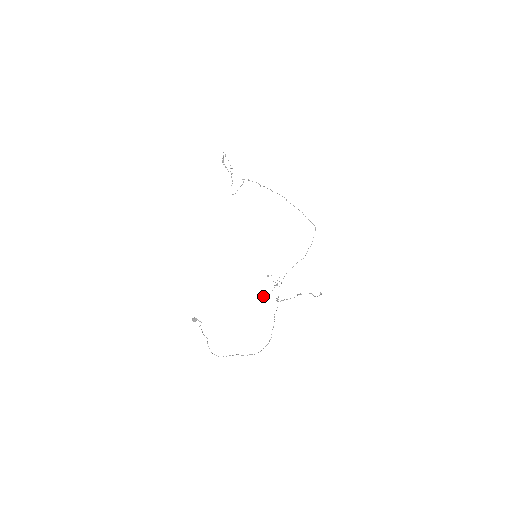
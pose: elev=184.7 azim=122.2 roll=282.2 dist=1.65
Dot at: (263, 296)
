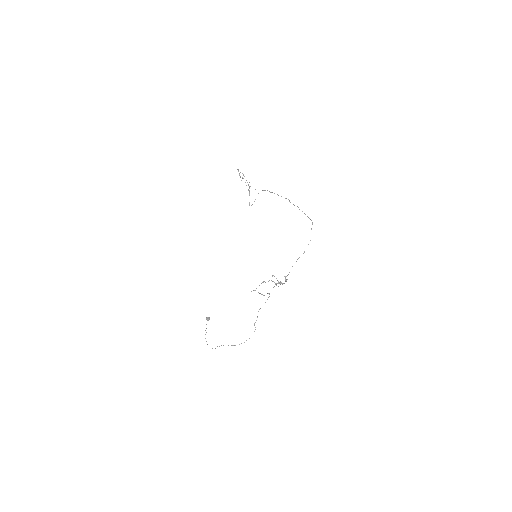
Dot at: occluded
